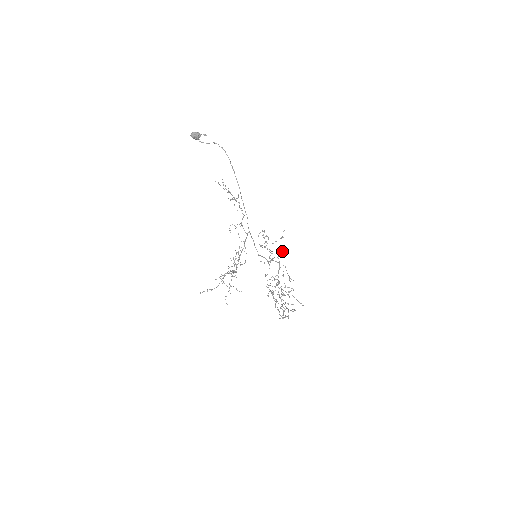
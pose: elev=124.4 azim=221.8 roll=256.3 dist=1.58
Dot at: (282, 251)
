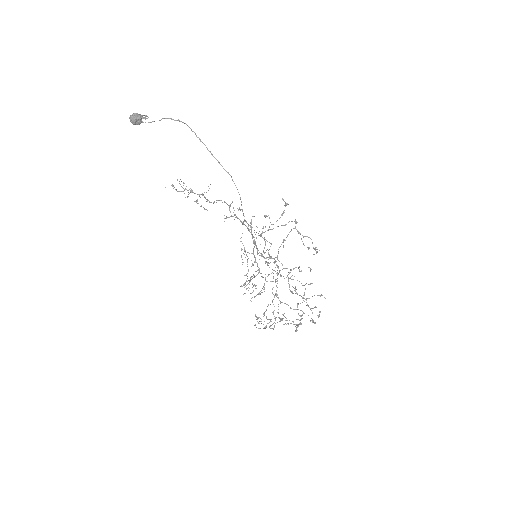
Dot at: (295, 219)
